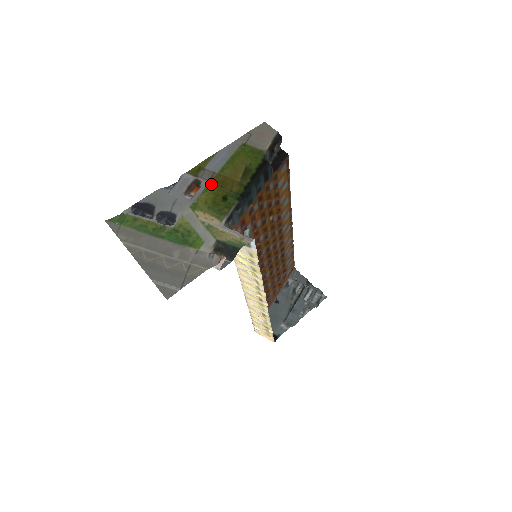
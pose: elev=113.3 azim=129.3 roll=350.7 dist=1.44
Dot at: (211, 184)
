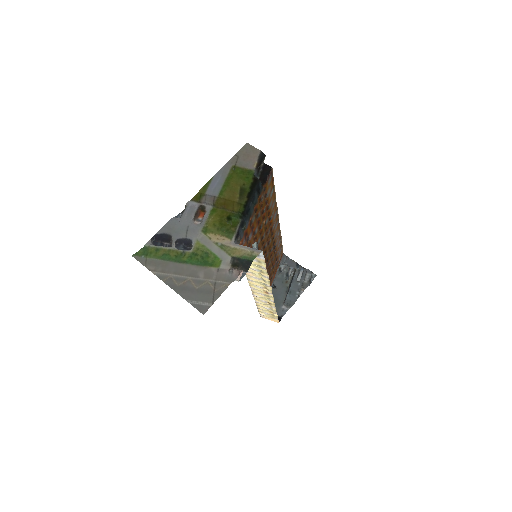
Dot at: (214, 207)
